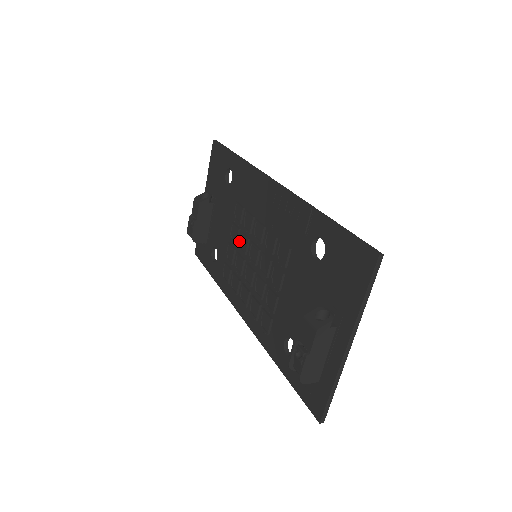
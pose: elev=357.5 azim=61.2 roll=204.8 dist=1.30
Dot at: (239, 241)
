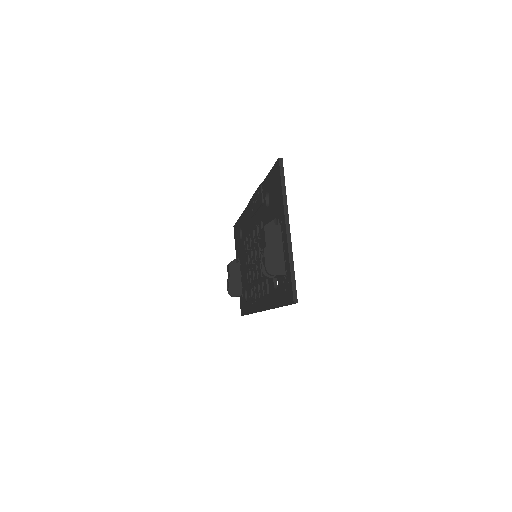
Dot at: (249, 260)
